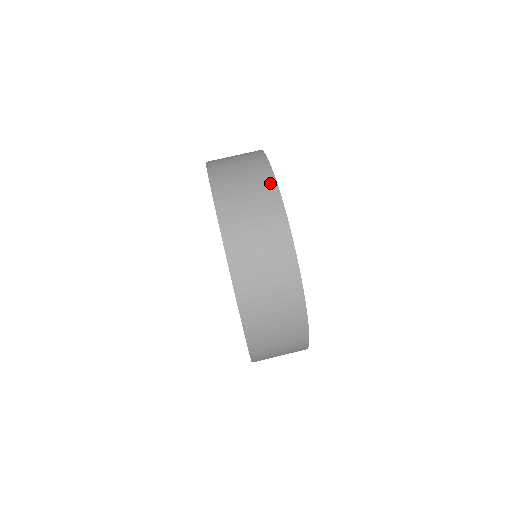
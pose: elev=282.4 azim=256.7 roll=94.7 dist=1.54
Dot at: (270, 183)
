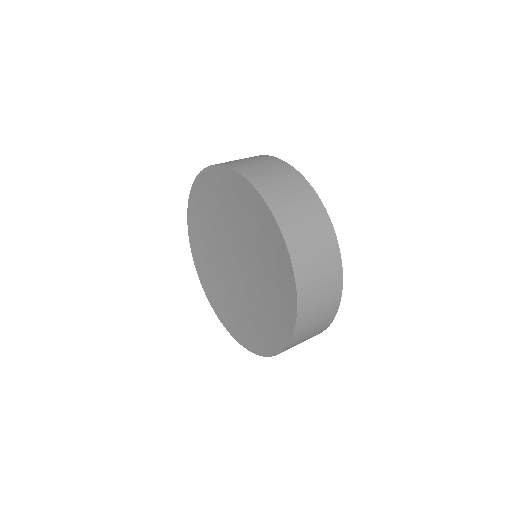
Dot at: occluded
